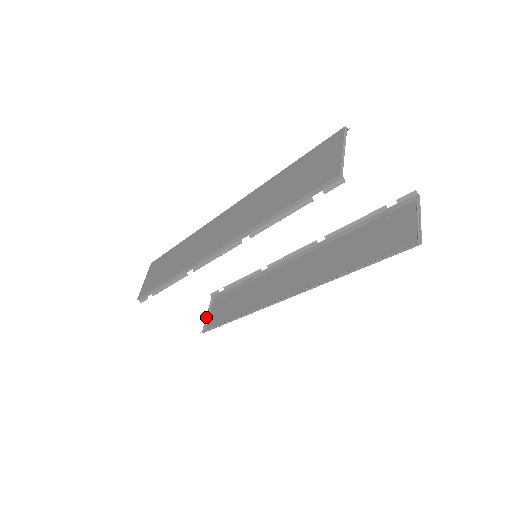
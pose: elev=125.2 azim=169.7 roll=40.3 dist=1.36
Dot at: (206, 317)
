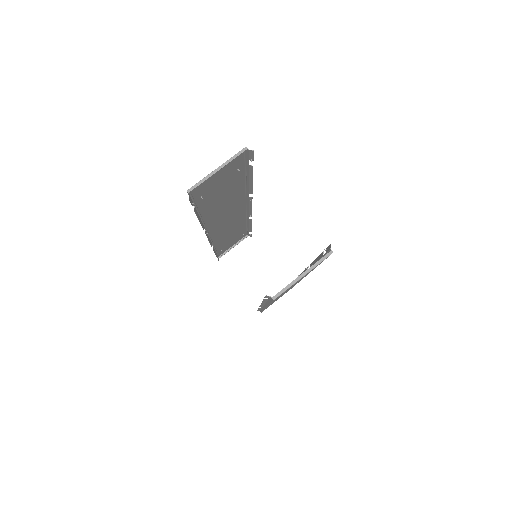
Dot at: occluded
